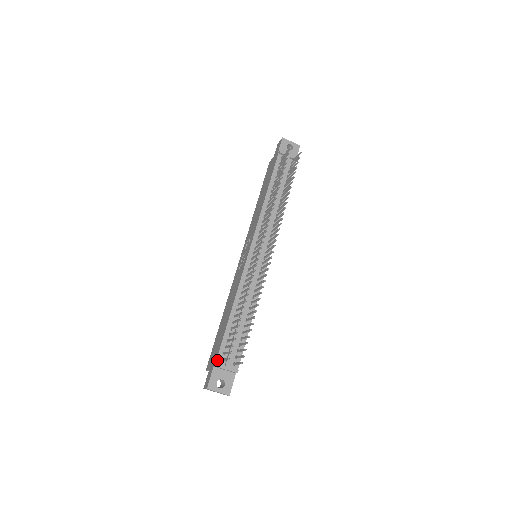
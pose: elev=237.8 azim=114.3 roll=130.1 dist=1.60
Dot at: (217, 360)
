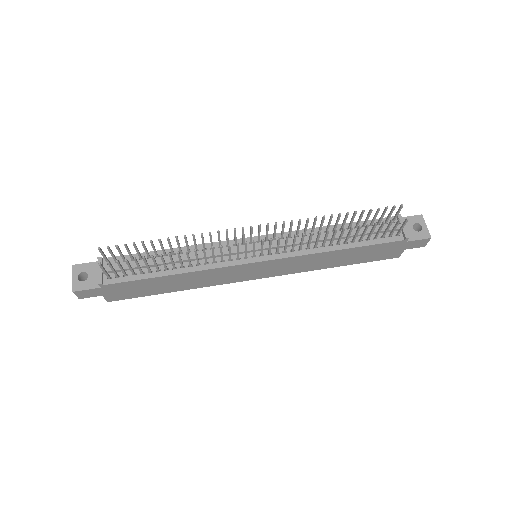
Dot at: (107, 258)
